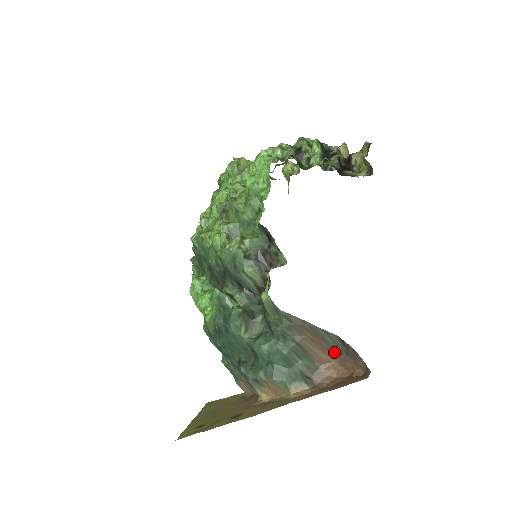
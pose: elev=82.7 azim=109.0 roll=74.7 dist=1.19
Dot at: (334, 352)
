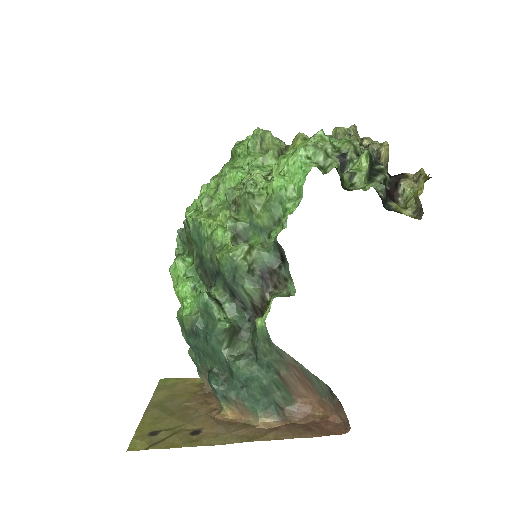
Dot at: (316, 392)
